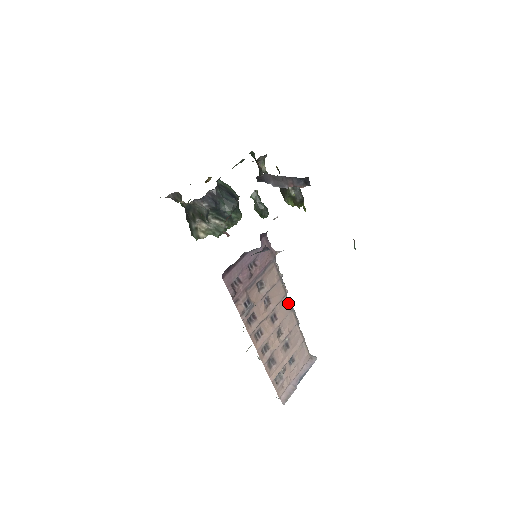
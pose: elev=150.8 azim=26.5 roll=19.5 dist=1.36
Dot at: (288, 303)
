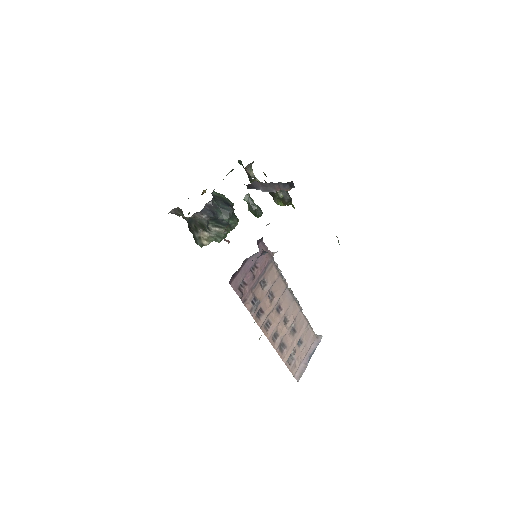
Dot at: (290, 294)
